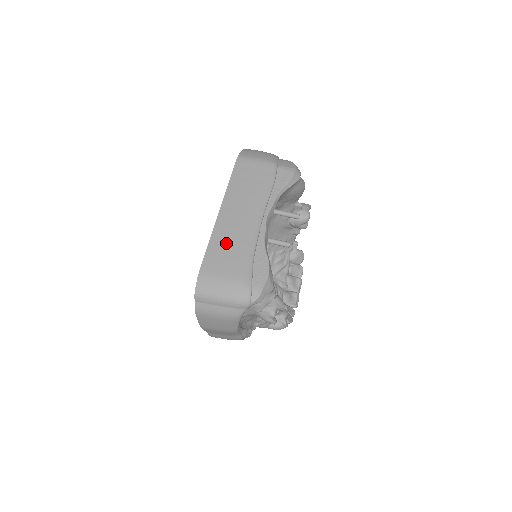
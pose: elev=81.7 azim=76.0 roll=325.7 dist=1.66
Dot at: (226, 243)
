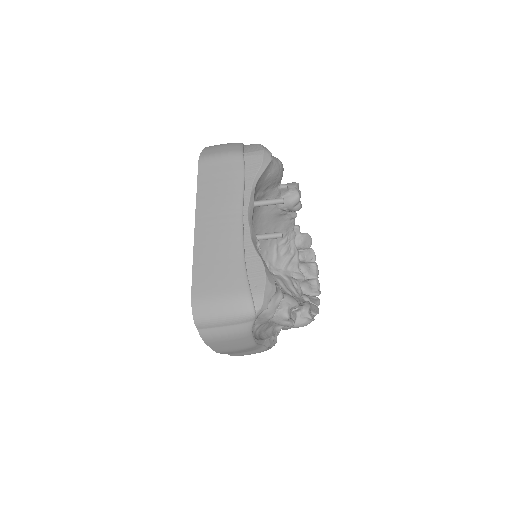
Dot at: (211, 256)
